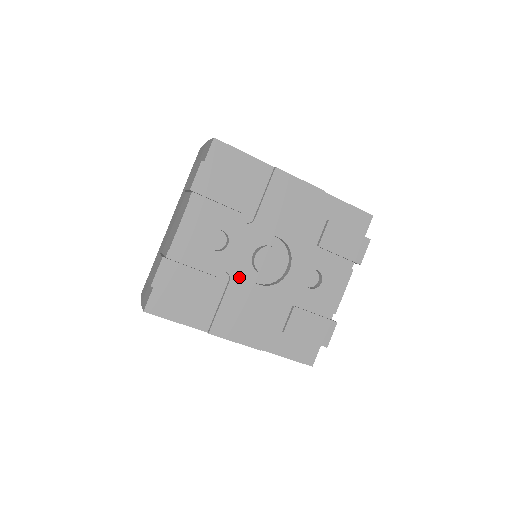
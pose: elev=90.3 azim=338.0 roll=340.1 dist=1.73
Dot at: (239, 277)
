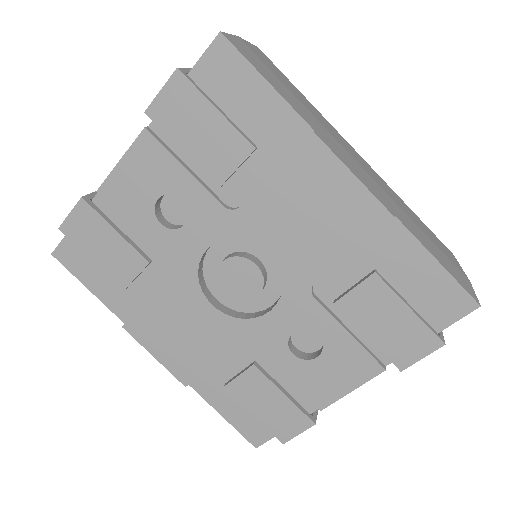
Dot at: (186, 279)
